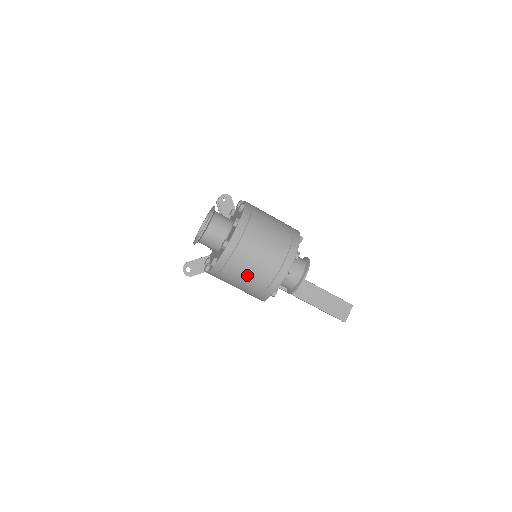
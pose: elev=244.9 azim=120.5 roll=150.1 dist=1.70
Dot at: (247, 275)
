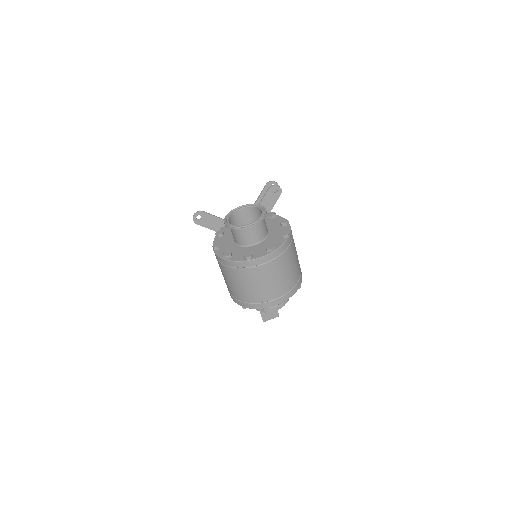
Dot at: (240, 285)
